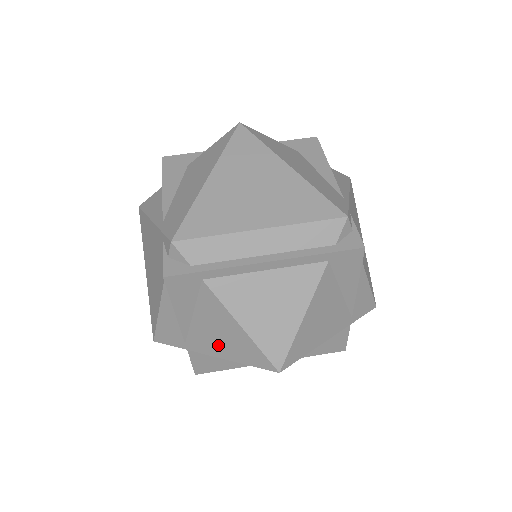
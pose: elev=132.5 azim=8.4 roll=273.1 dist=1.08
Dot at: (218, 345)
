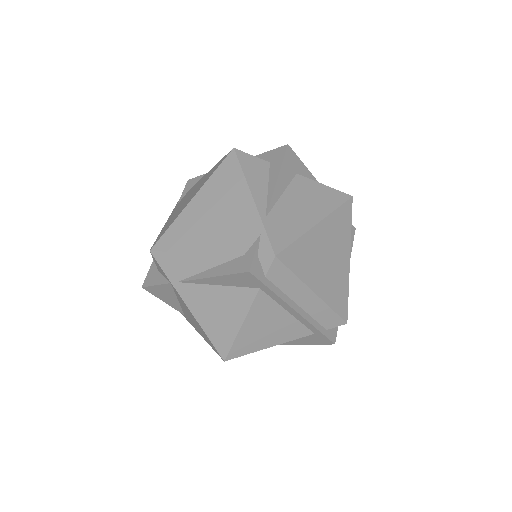
Dot at: (205, 311)
